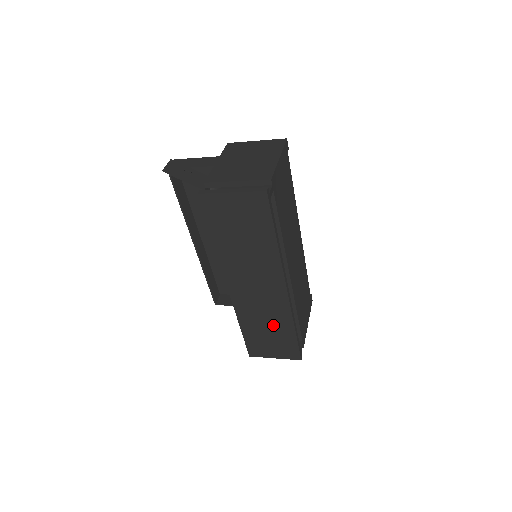
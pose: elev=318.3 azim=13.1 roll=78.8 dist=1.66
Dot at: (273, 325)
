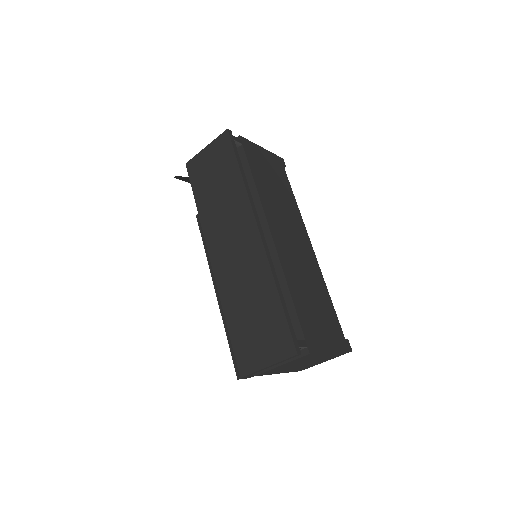
Dot at: (256, 297)
